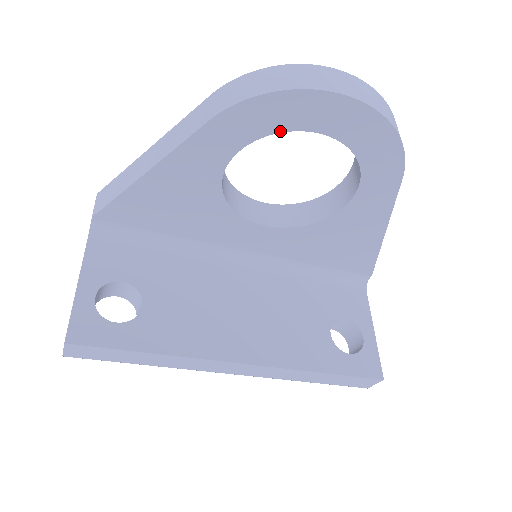
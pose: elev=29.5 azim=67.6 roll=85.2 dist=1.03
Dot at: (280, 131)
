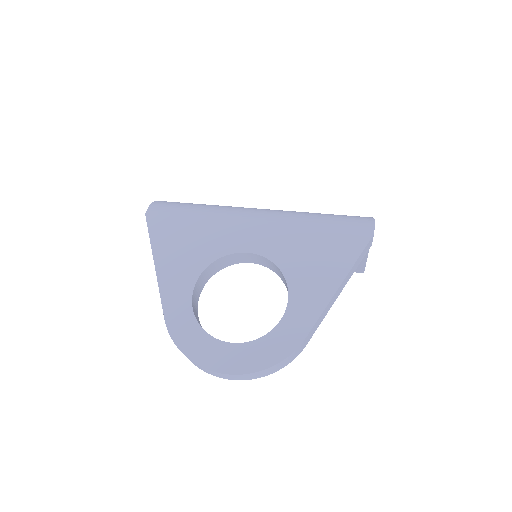
Dot at: occluded
